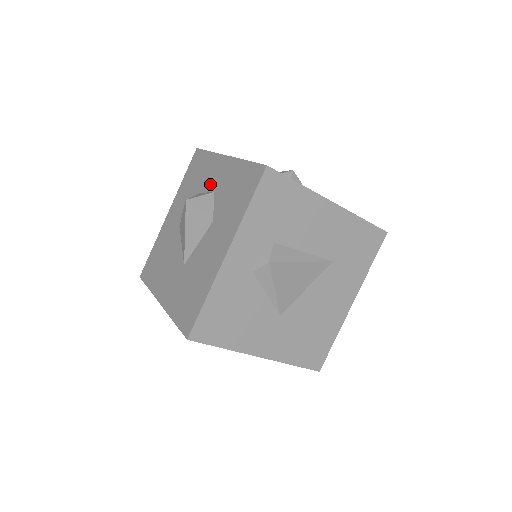
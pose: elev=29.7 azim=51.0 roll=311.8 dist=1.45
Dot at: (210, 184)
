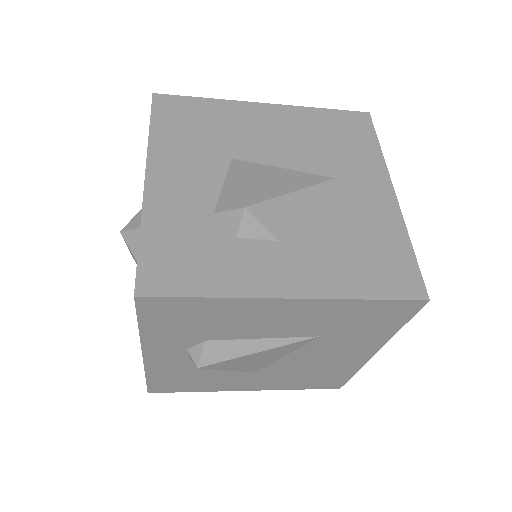
Dot at: occluded
